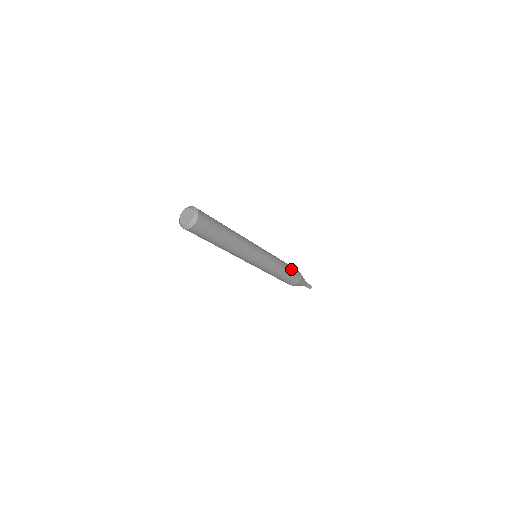
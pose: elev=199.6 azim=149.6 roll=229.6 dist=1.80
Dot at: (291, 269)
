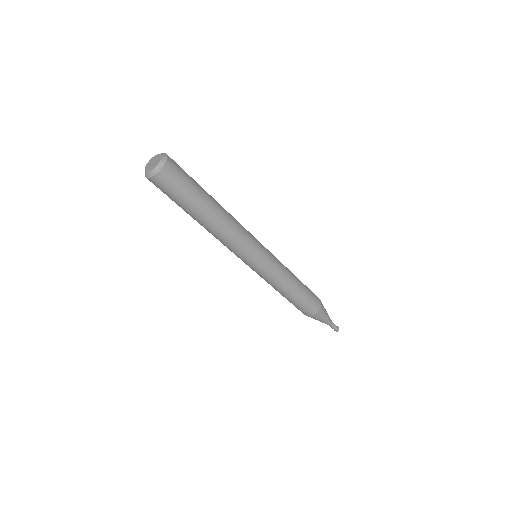
Dot at: (305, 296)
